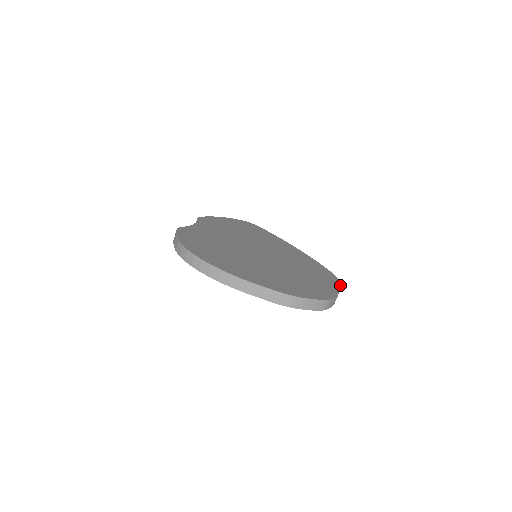
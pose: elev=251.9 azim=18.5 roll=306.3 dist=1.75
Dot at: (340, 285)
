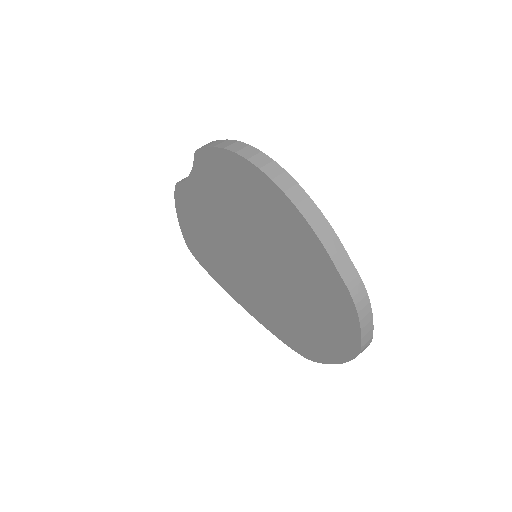
Dot at: occluded
